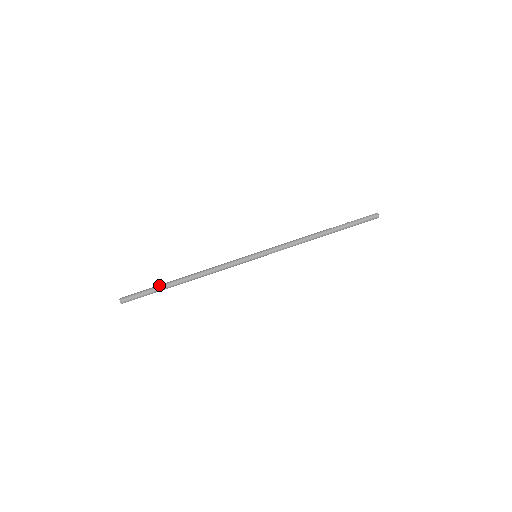
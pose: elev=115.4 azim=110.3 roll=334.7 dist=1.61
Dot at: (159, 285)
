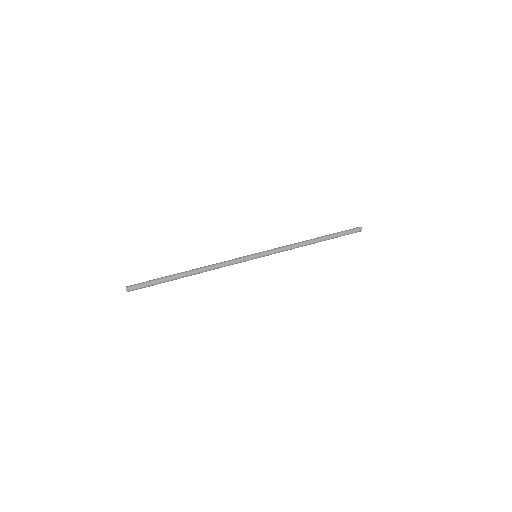
Dot at: (165, 276)
